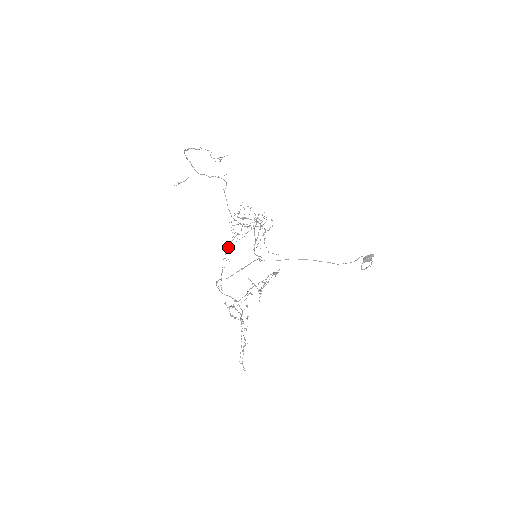
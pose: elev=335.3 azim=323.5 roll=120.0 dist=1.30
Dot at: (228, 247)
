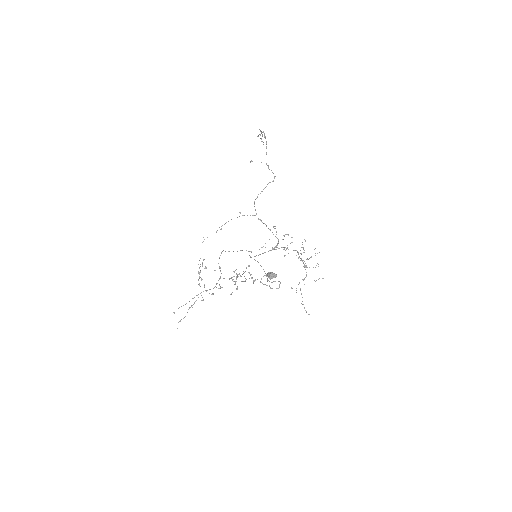
Dot at: occluded
